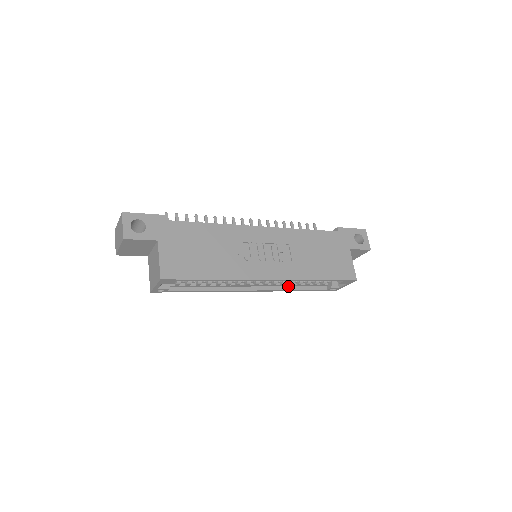
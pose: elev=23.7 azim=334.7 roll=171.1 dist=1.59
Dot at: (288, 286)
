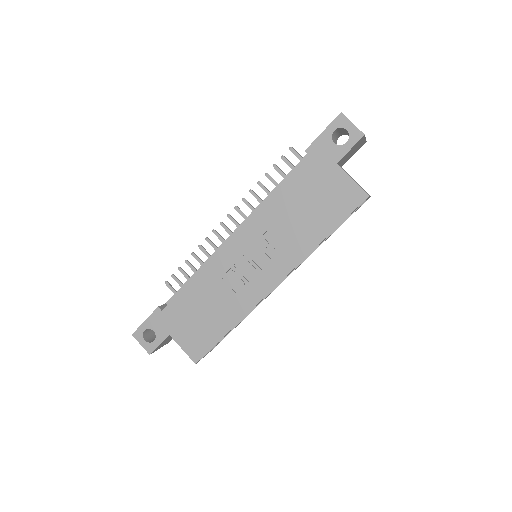
Dot at: occluded
